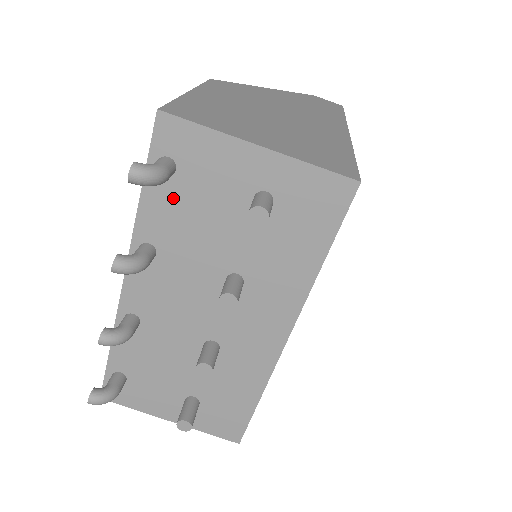
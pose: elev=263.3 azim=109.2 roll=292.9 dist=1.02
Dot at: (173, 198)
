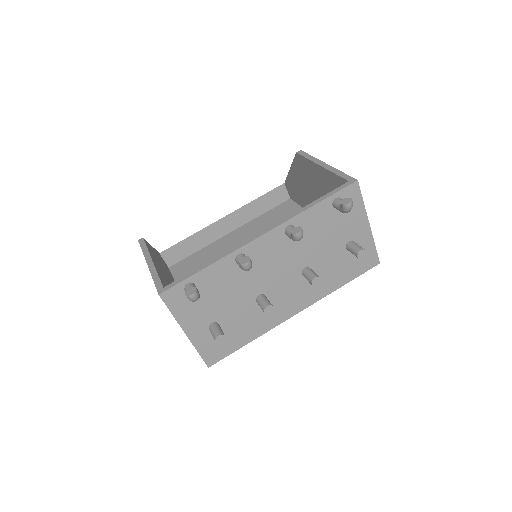
Dot at: (325, 217)
